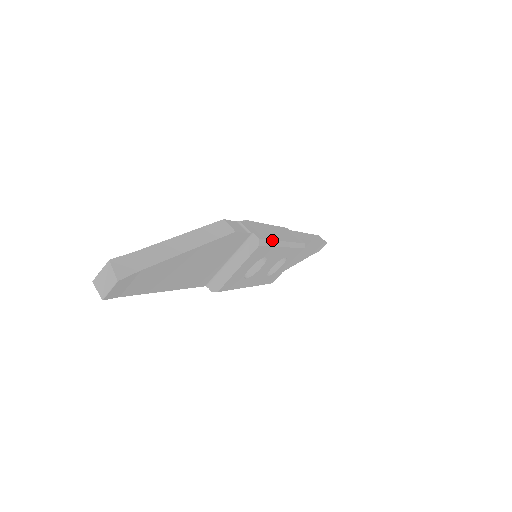
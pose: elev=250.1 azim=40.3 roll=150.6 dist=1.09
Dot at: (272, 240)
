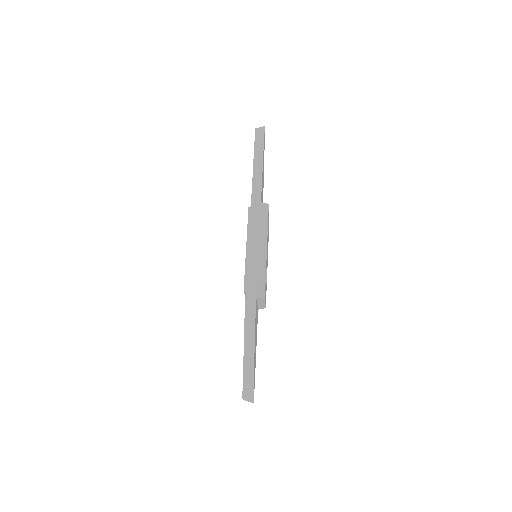
Dot at: (263, 274)
